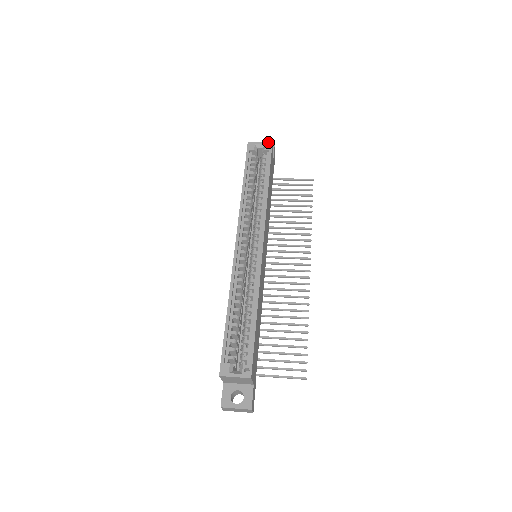
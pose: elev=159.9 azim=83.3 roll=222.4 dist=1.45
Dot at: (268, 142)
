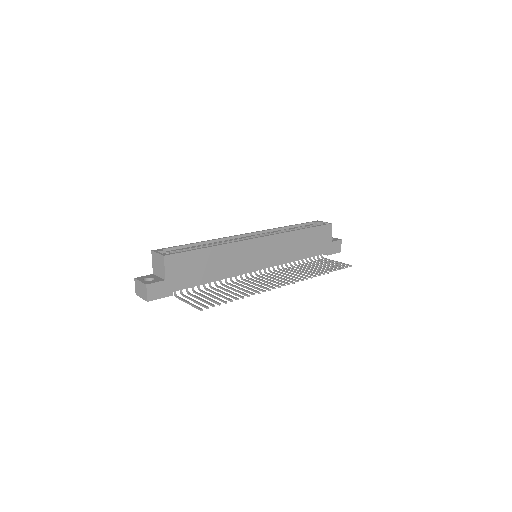
Dot at: occluded
